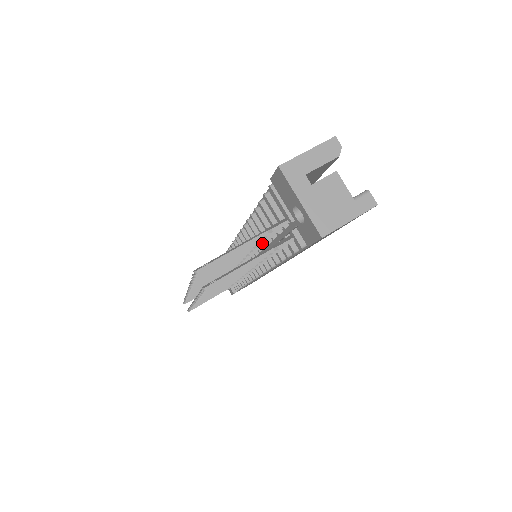
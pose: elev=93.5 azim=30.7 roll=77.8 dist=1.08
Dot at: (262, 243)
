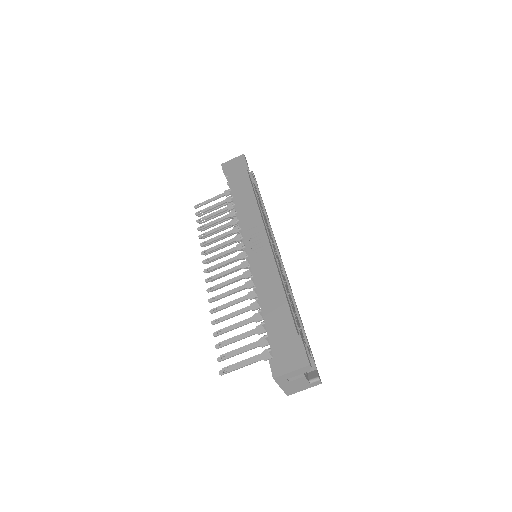
Dot at: occluded
